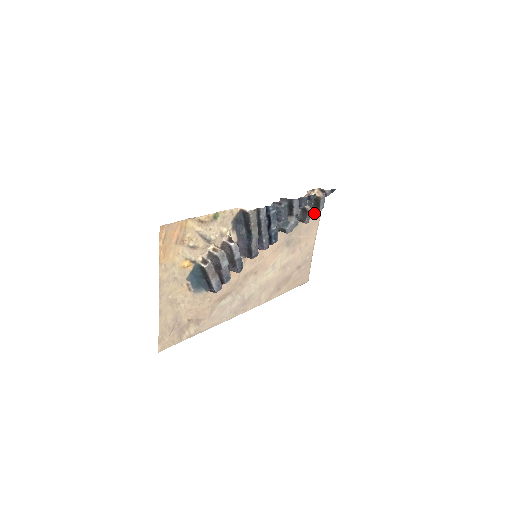
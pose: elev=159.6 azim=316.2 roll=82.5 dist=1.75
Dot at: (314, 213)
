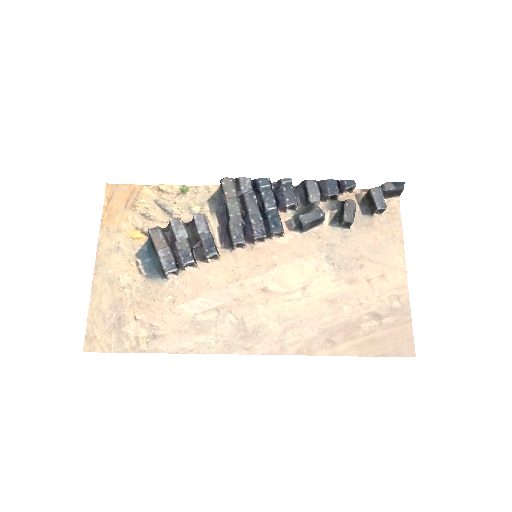
Dot at: (384, 227)
